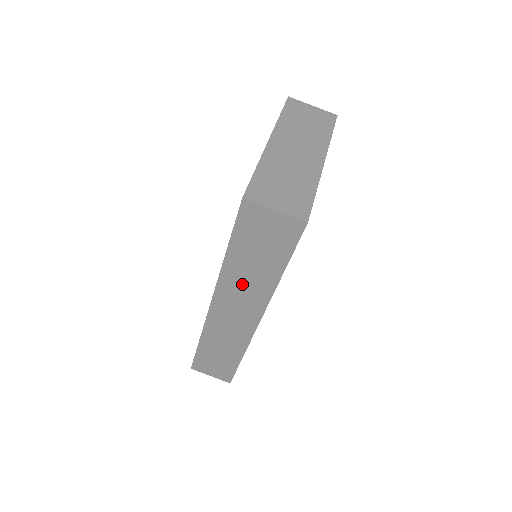
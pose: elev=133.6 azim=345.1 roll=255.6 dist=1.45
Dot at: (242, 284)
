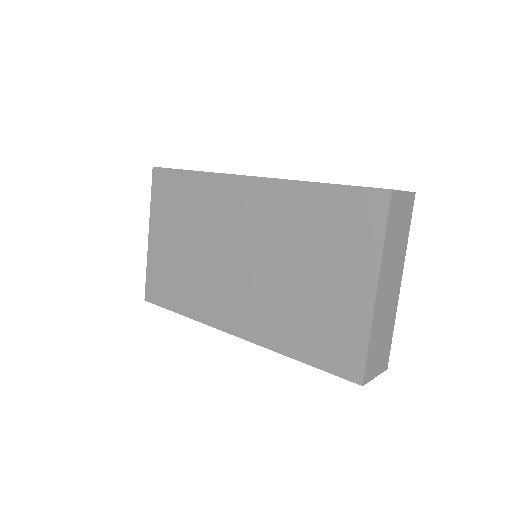
Dot at: occluded
